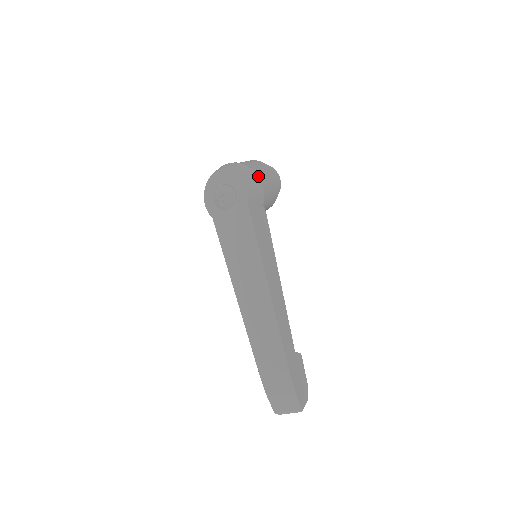
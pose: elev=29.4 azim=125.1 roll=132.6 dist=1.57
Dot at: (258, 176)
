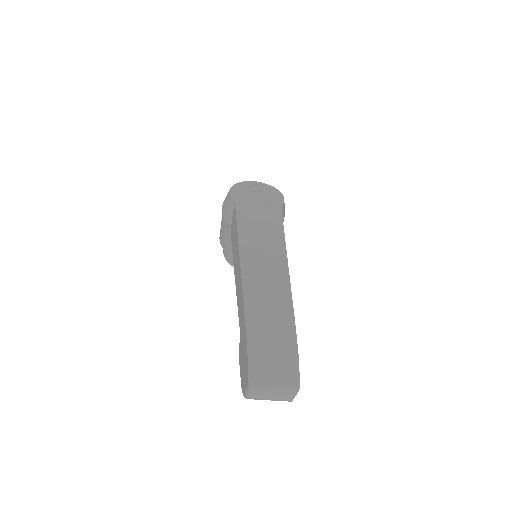
Dot at: occluded
